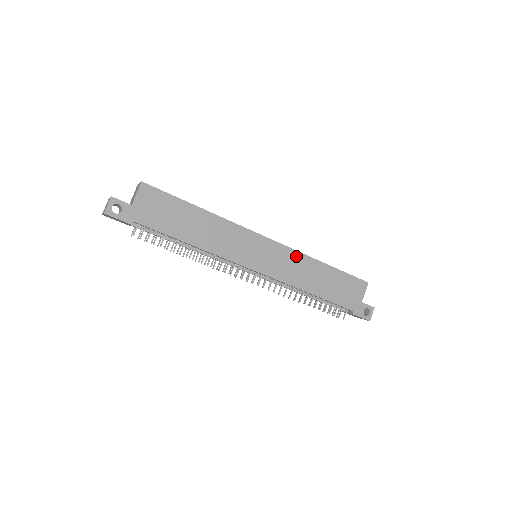
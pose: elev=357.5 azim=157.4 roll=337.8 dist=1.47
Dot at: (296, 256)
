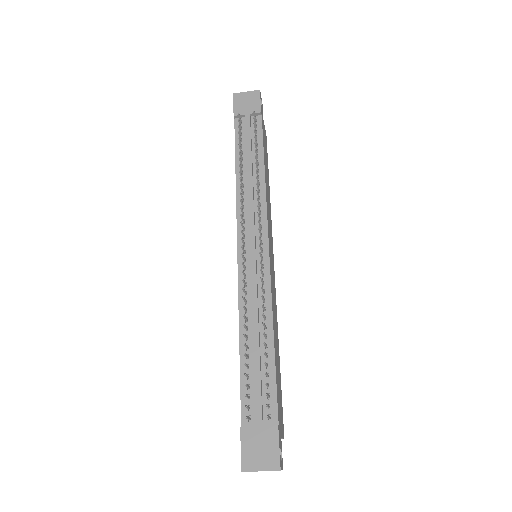
Dot at: (276, 305)
